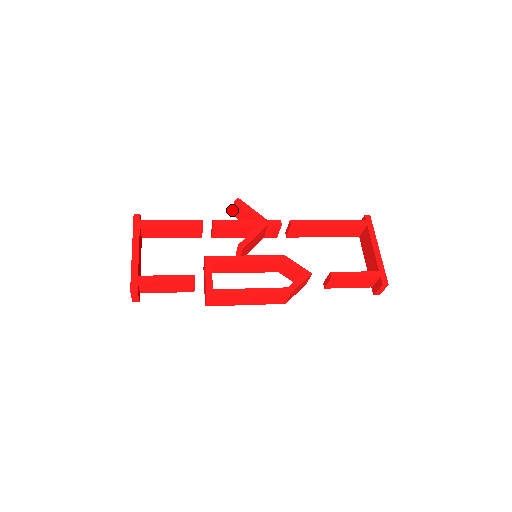
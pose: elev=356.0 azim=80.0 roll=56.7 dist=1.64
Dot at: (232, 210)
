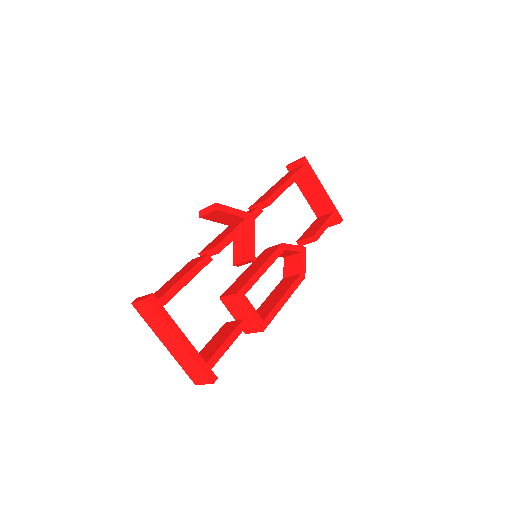
Dot at: (204, 215)
